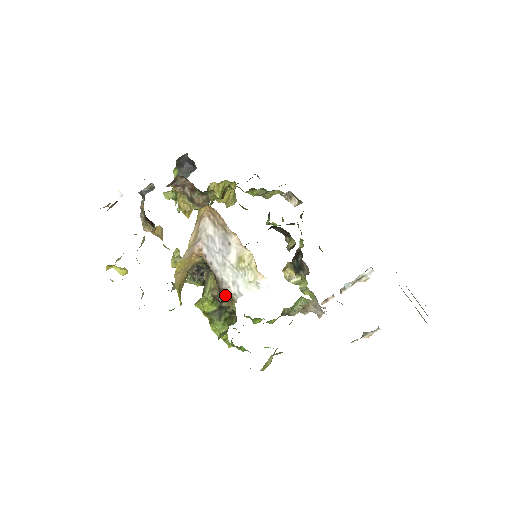
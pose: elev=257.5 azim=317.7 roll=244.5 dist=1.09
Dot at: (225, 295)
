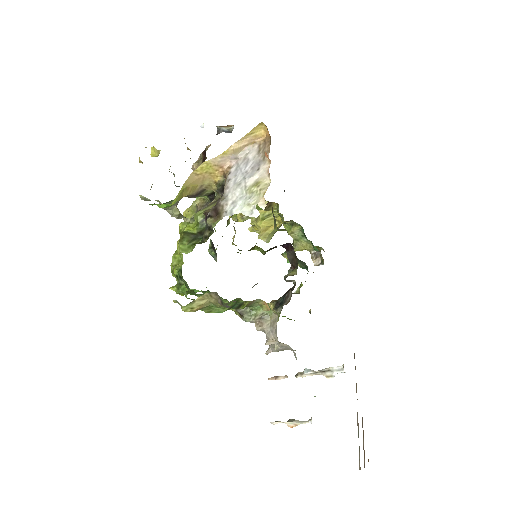
Dot at: (217, 211)
